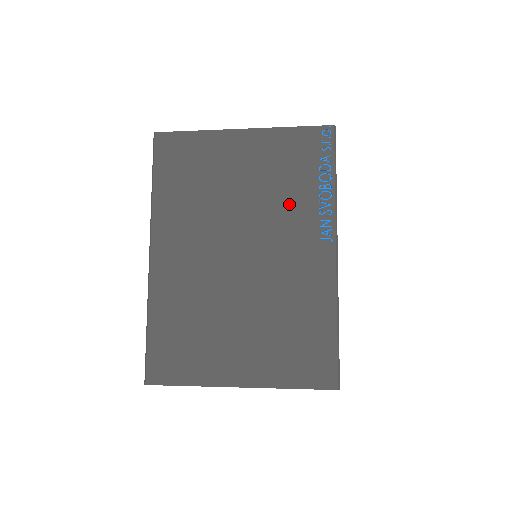
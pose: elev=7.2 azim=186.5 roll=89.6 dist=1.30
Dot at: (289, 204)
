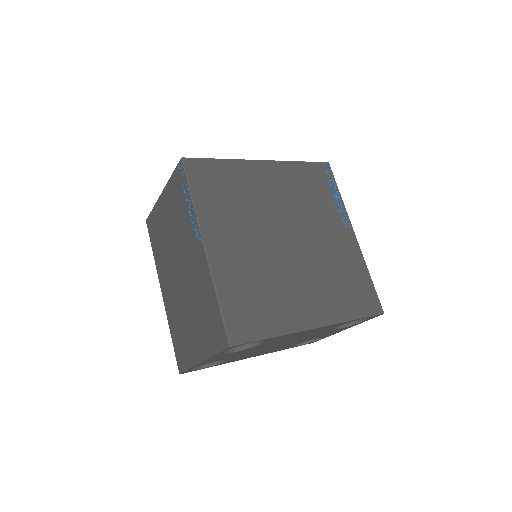
Dot at: (183, 227)
